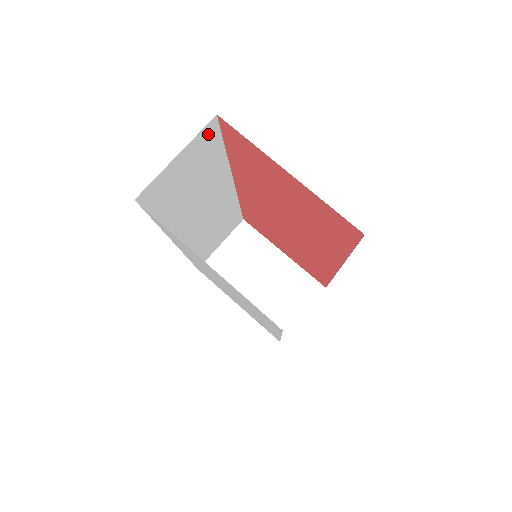
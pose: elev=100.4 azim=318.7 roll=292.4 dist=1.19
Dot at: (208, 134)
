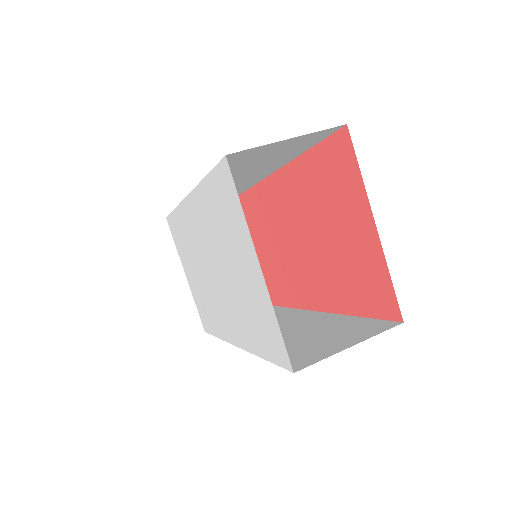
Dot at: (322, 134)
